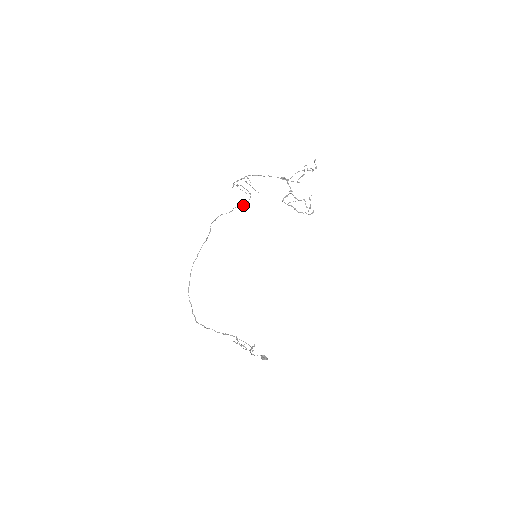
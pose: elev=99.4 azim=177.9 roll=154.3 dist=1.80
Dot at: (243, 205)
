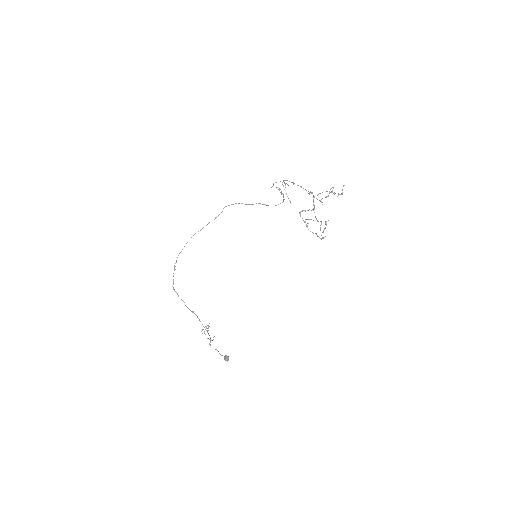
Dot at: occluded
